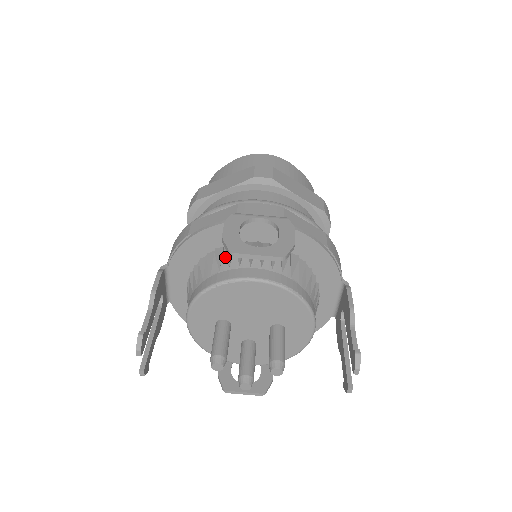
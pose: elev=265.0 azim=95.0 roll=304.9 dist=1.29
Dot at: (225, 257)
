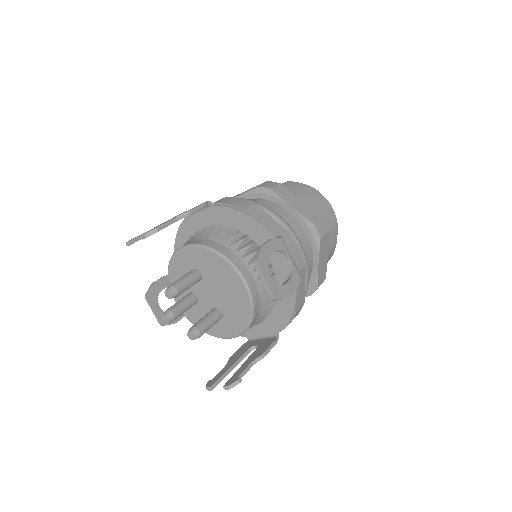
Dot at: (247, 249)
